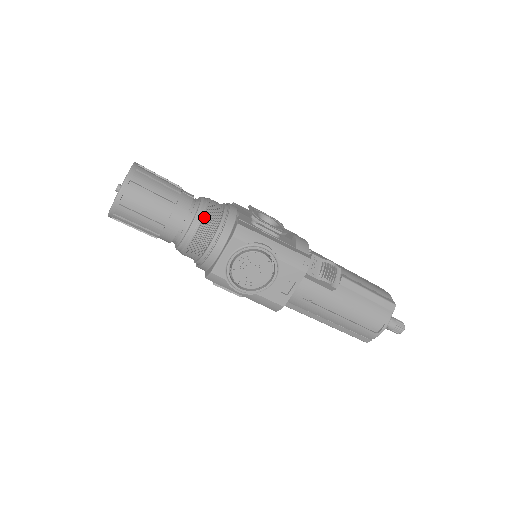
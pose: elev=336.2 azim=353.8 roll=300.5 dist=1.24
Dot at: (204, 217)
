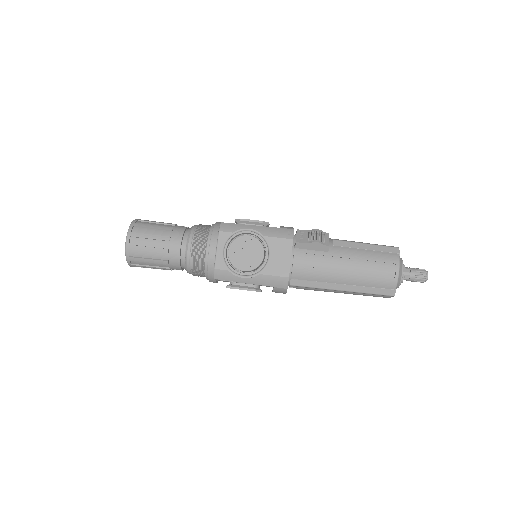
Dot at: (196, 232)
